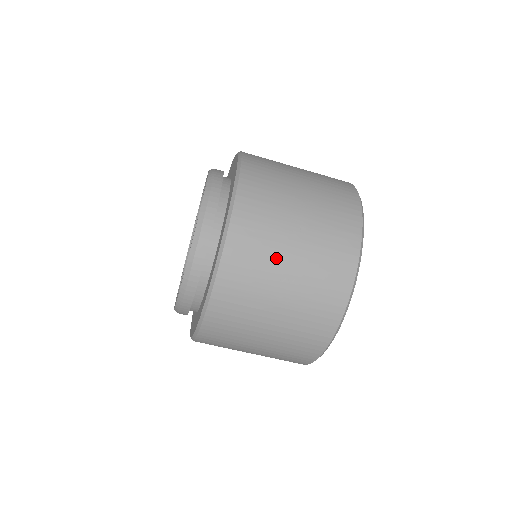
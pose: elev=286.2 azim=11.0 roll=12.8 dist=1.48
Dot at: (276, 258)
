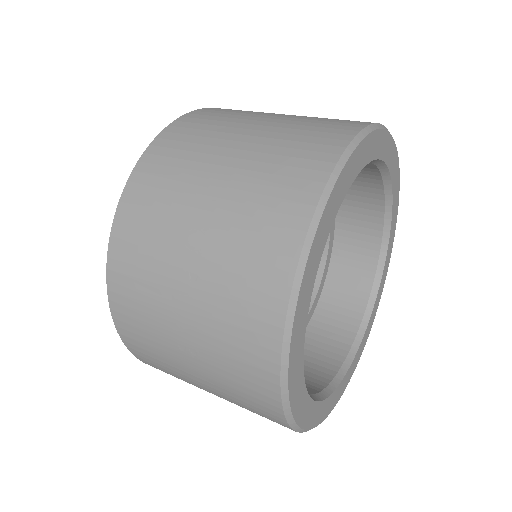
Dot at: (165, 320)
